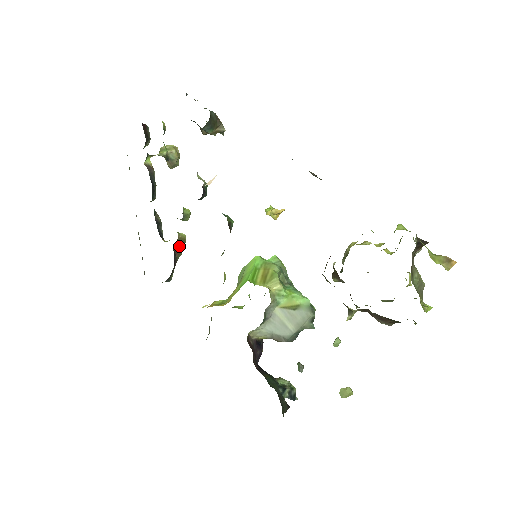
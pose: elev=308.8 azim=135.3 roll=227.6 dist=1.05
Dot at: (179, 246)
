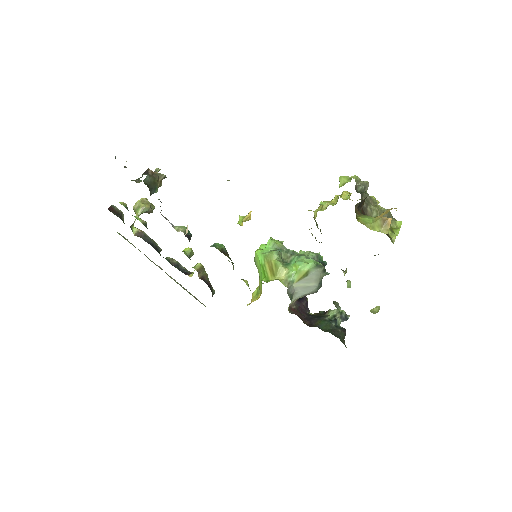
Dot at: (202, 273)
